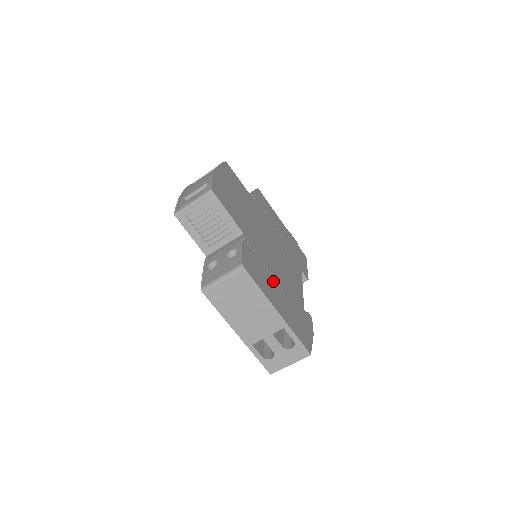
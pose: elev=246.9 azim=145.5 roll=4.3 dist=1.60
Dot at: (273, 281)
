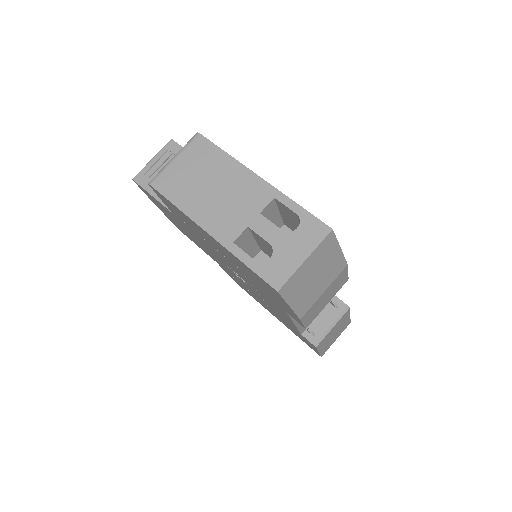
Dot at: occluded
